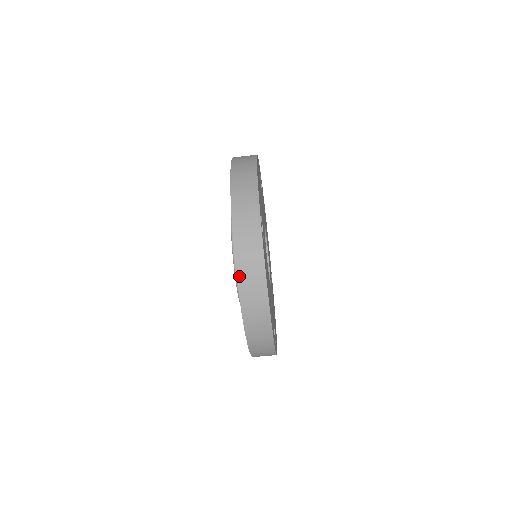
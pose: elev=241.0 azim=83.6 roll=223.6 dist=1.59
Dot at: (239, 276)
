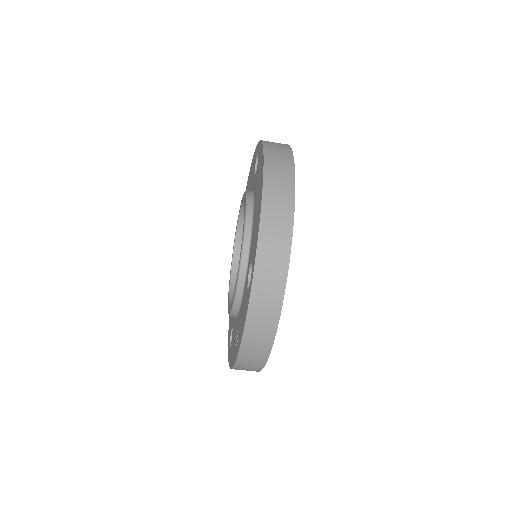
Dot at: (244, 339)
